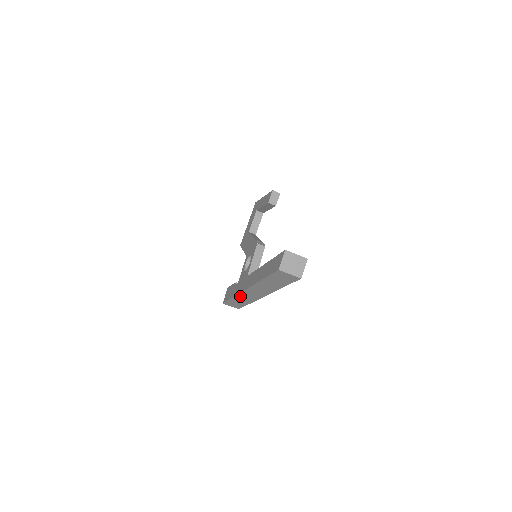
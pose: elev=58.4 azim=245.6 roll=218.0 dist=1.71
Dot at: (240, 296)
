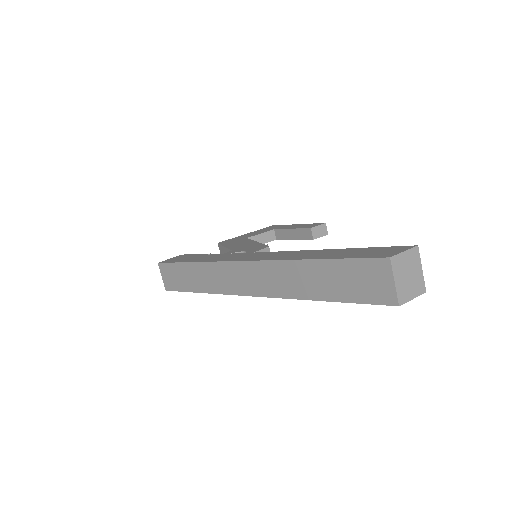
Dot at: (210, 268)
